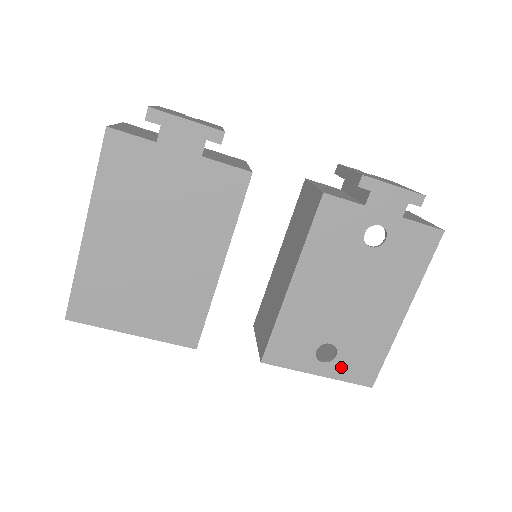
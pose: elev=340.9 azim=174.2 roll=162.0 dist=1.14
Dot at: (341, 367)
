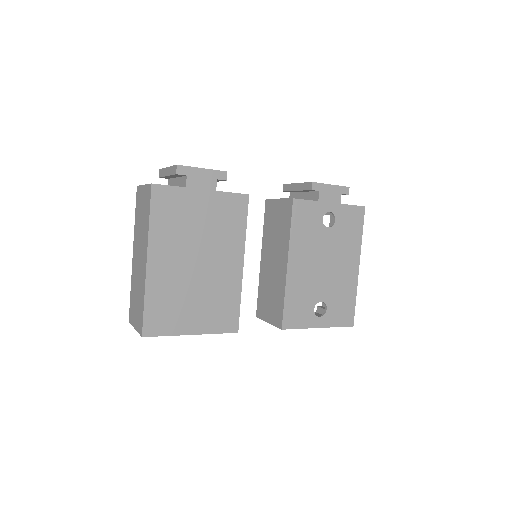
Dot at: (331, 317)
